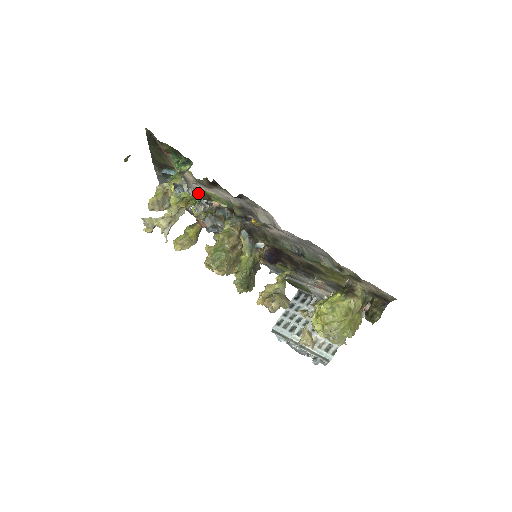
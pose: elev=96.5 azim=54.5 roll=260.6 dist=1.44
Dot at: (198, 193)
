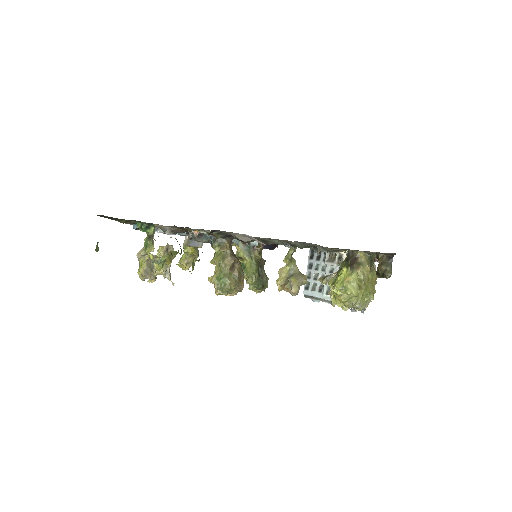
Dot at: (175, 231)
